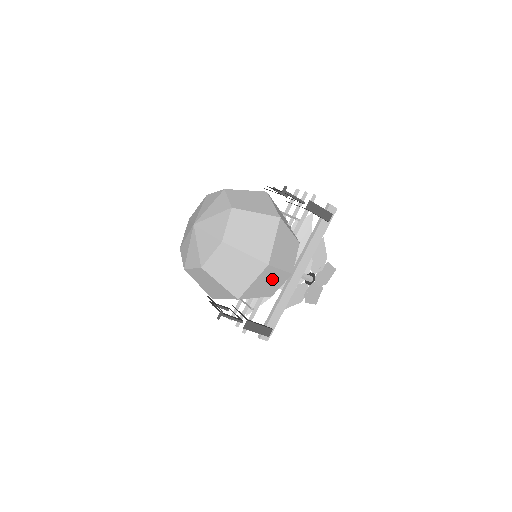
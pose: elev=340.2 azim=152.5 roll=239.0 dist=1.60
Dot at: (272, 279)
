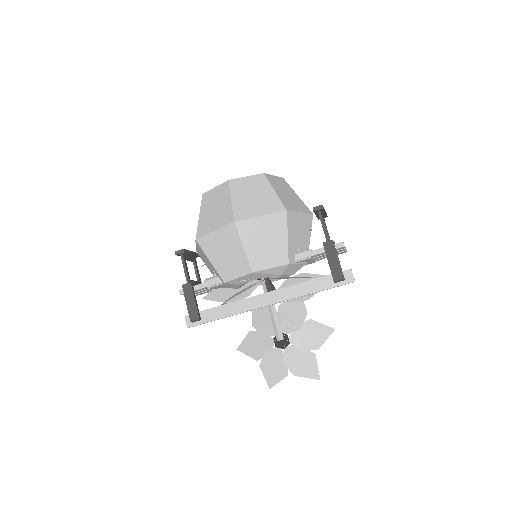
Dot at: (232, 252)
